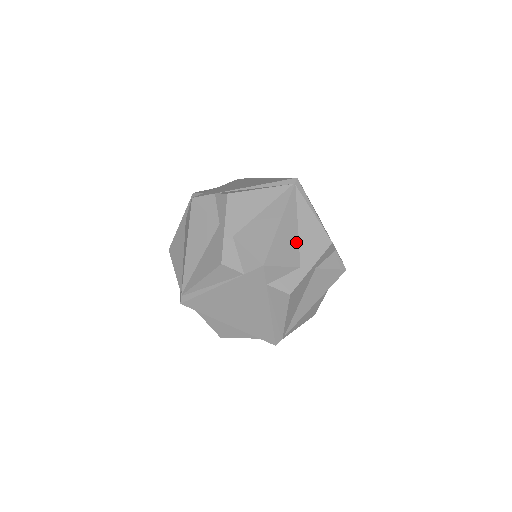
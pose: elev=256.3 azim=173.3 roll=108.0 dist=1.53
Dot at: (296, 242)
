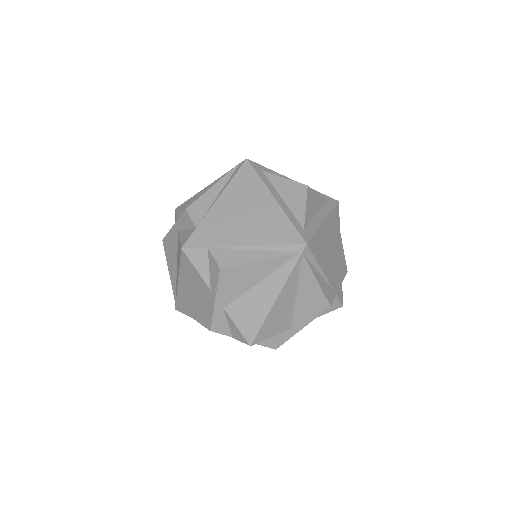
Dot at: (291, 310)
